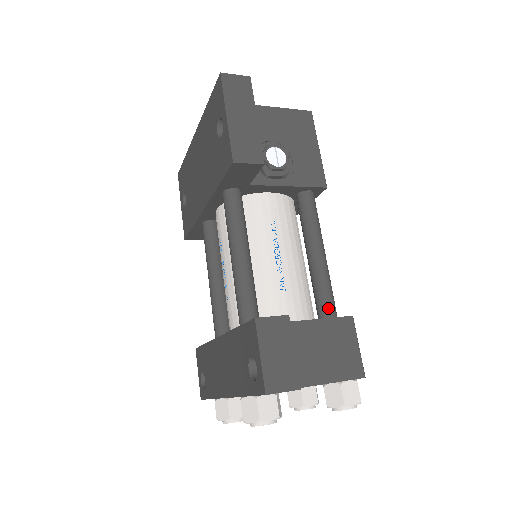
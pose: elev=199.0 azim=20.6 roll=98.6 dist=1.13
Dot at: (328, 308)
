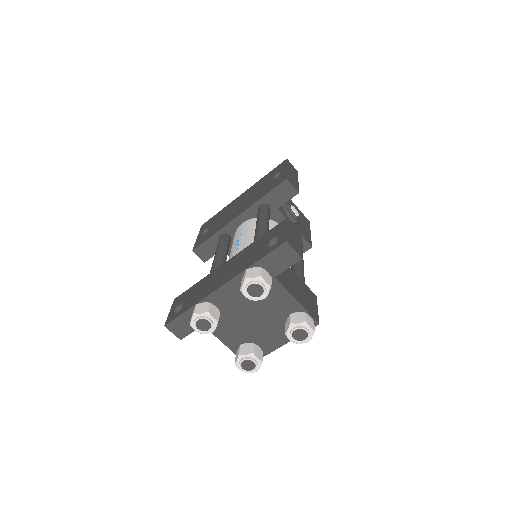
Dot at: occluded
